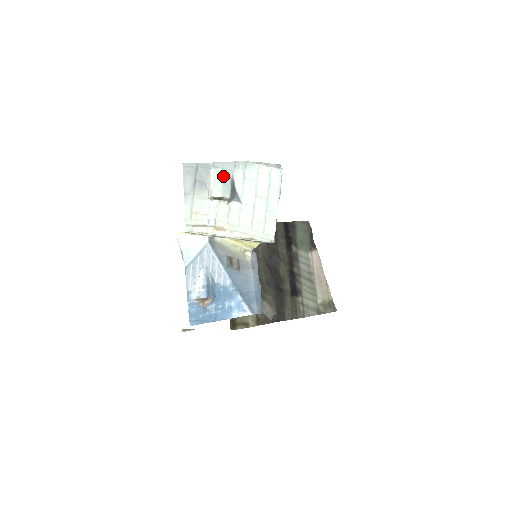
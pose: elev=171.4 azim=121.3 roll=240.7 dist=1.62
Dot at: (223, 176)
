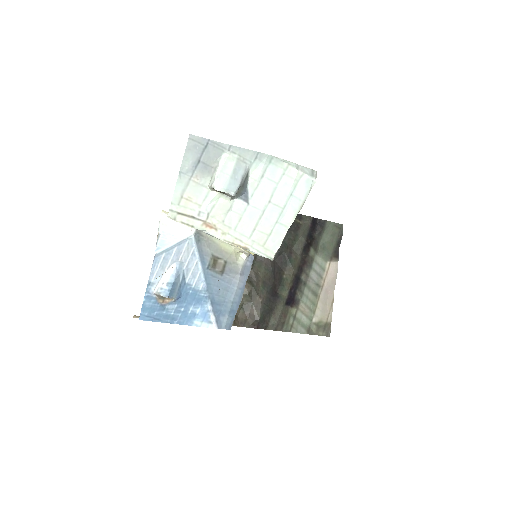
Dot at: (236, 166)
